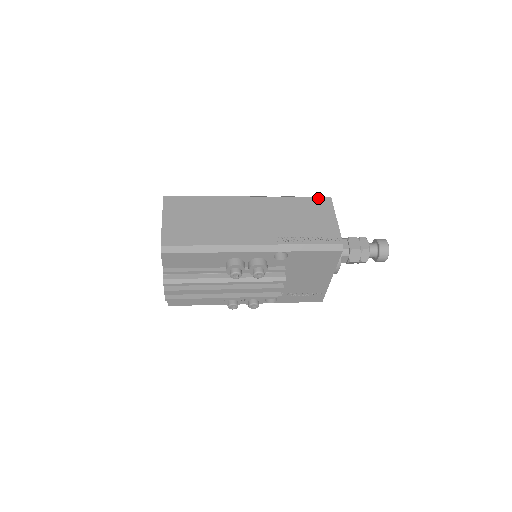
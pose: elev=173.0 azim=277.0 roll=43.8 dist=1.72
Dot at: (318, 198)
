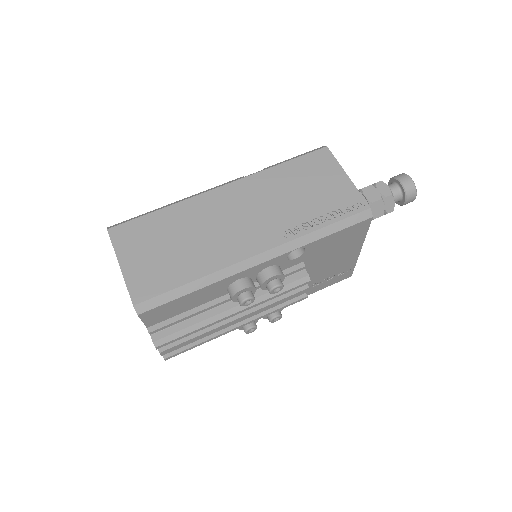
Dot at: (311, 154)
